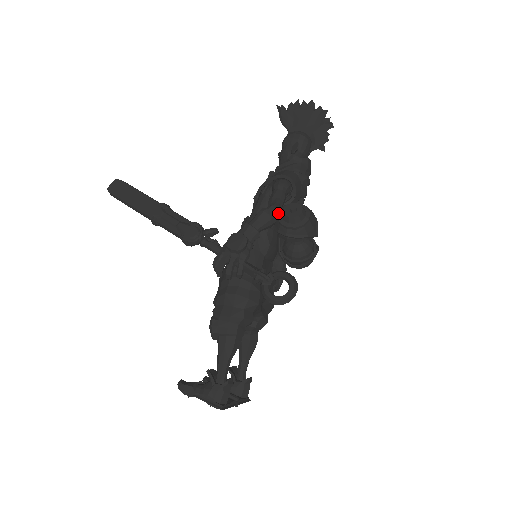
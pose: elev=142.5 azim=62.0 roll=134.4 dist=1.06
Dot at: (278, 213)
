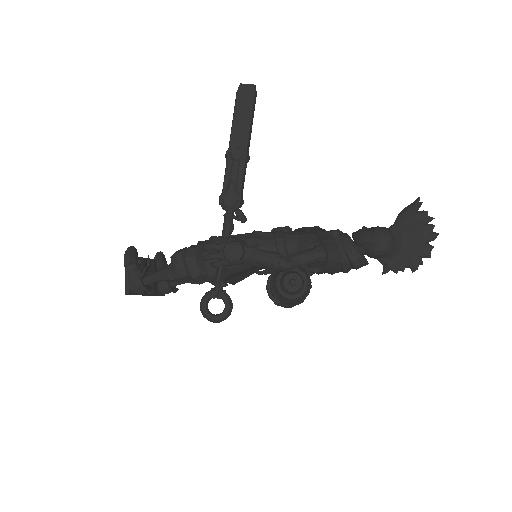
Dot at: (284, 270)
